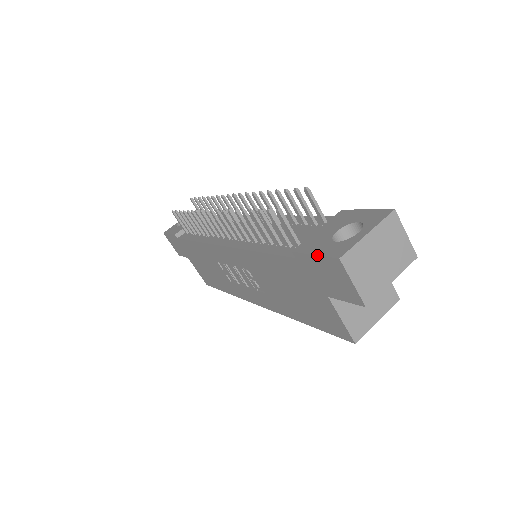
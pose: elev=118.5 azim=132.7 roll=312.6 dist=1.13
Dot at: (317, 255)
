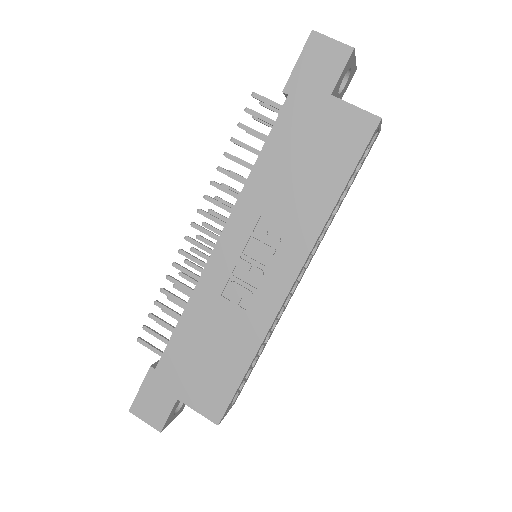
Dot at: (299, 56)
